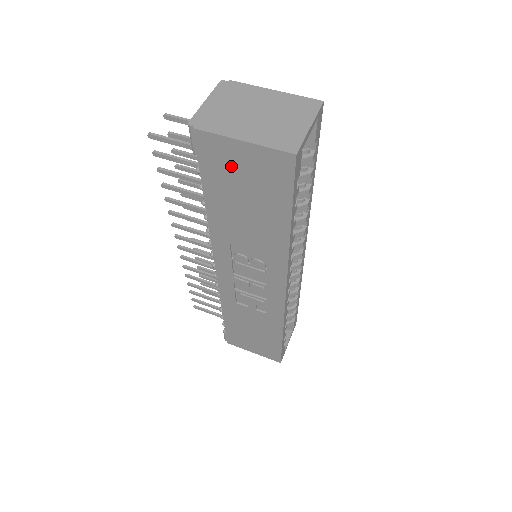
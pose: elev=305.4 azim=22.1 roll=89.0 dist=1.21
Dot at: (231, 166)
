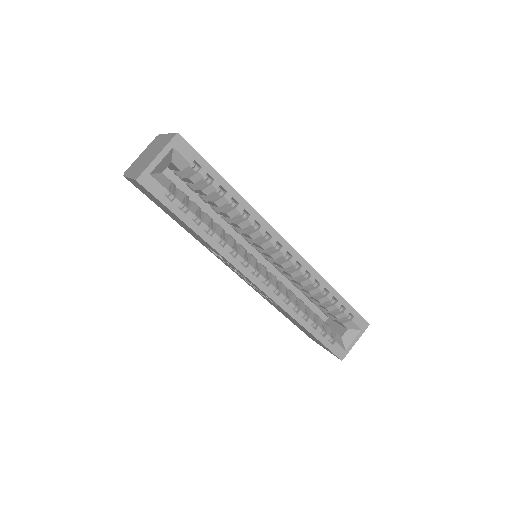
Dot at: (146, 194)
